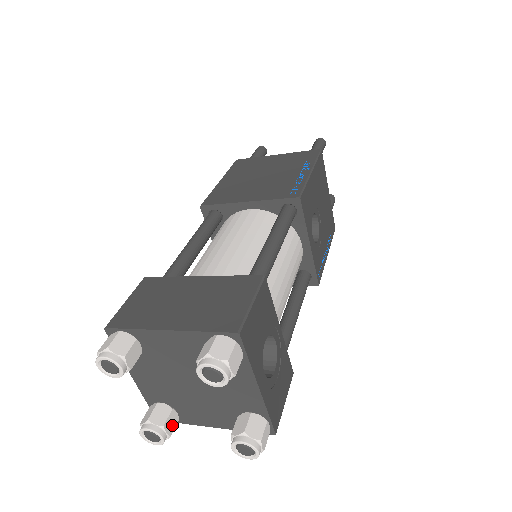
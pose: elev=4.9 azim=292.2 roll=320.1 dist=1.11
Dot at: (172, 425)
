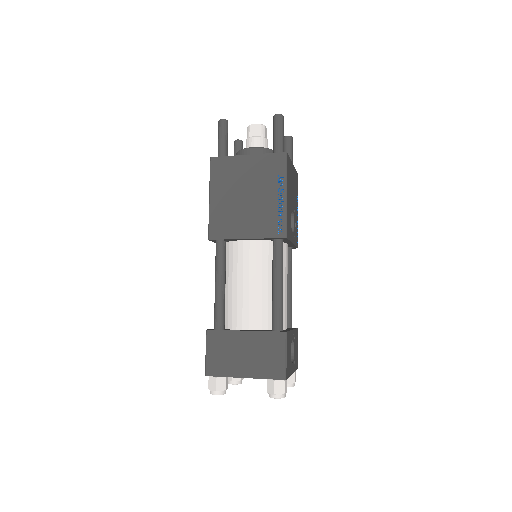
Dot at: occluded
